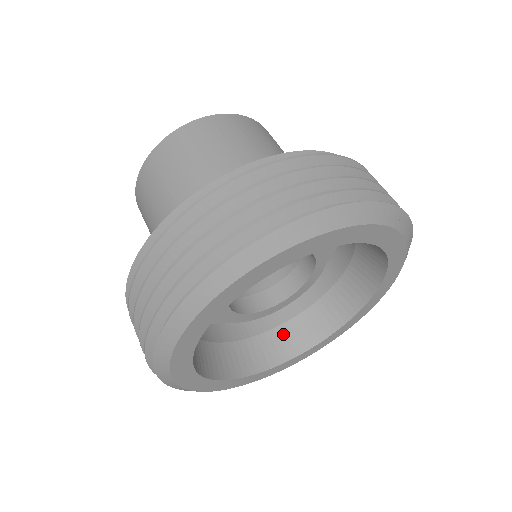
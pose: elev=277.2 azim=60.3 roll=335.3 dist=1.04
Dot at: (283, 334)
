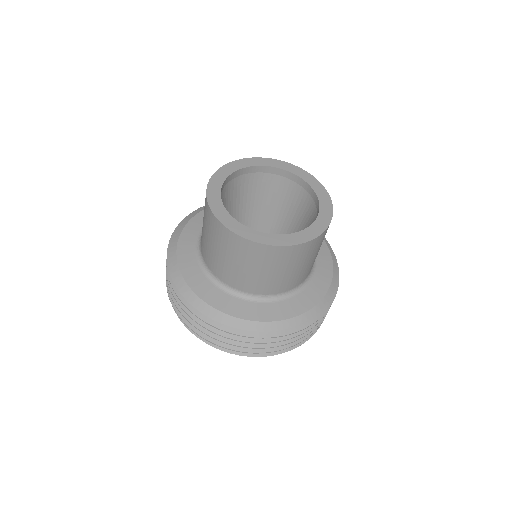
Dot at: occluded
